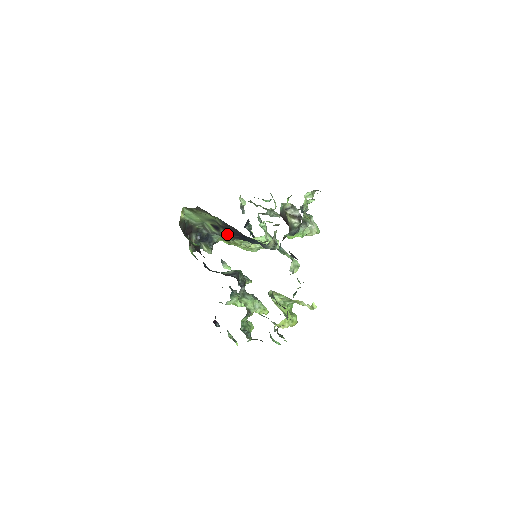
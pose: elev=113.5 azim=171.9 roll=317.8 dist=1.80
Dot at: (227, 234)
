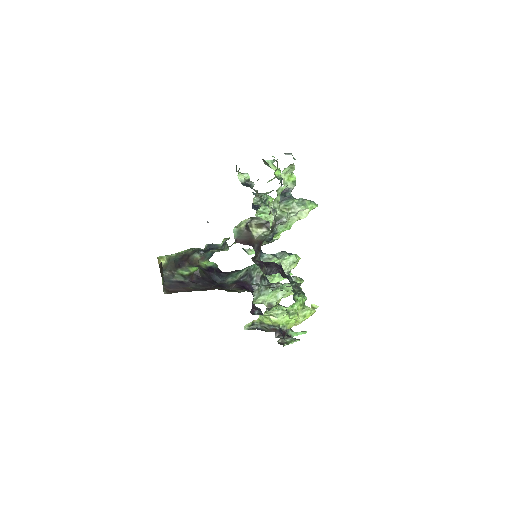
Dot at: (218, 249)
